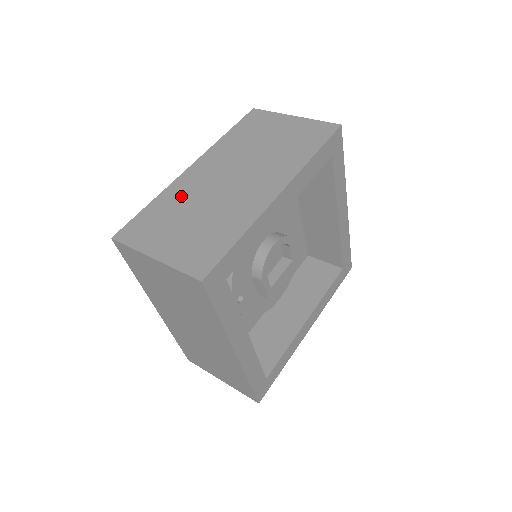
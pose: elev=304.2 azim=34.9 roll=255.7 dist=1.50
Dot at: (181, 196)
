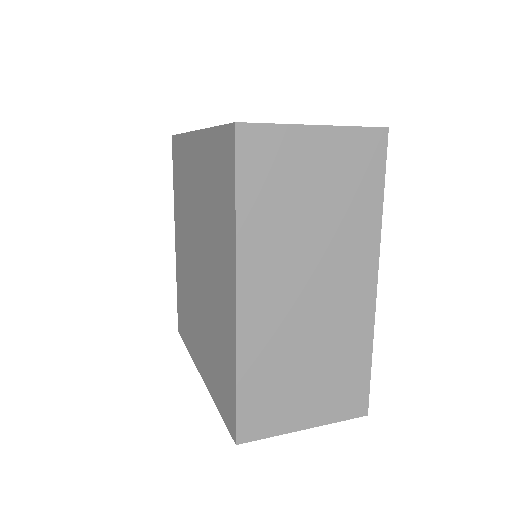
Dot at: (269, 349)
